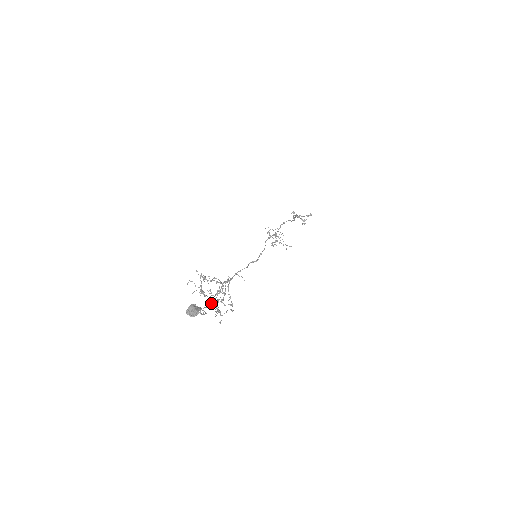
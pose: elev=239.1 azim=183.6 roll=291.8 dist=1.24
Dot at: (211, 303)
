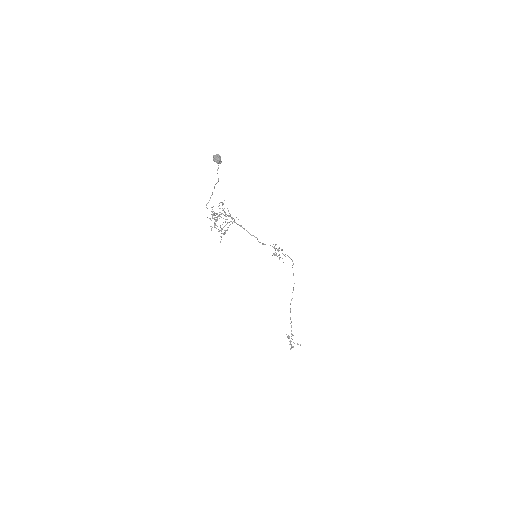
Dot at: (215, 215)
